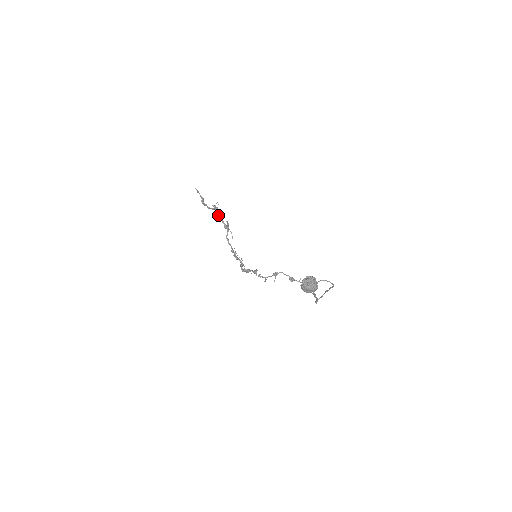
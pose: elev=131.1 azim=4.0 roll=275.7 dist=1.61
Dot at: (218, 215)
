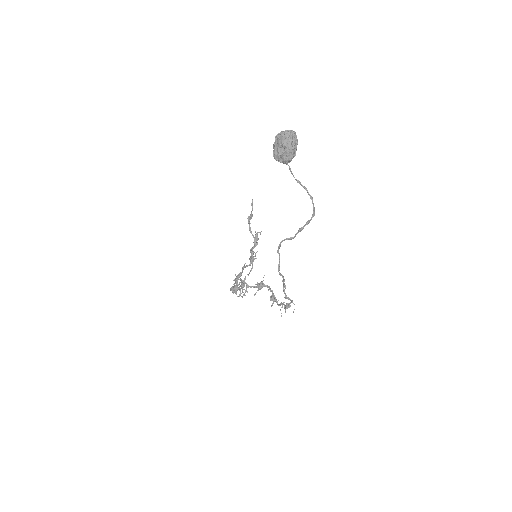
Dot at: occluded
